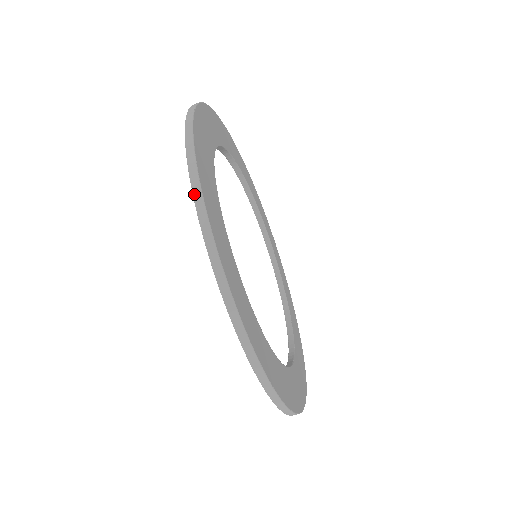
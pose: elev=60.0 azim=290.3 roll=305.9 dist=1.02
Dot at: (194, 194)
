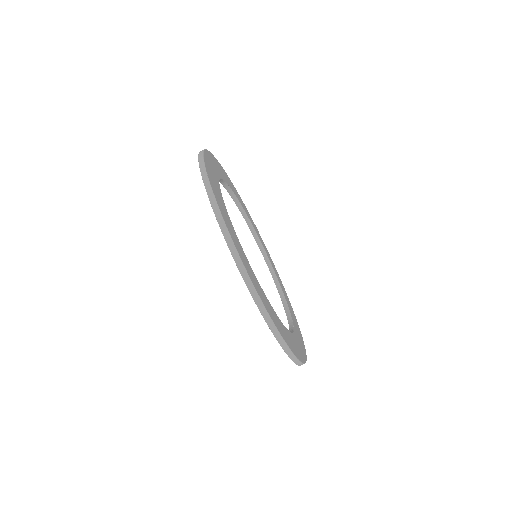
Dot at: (210, 200)
